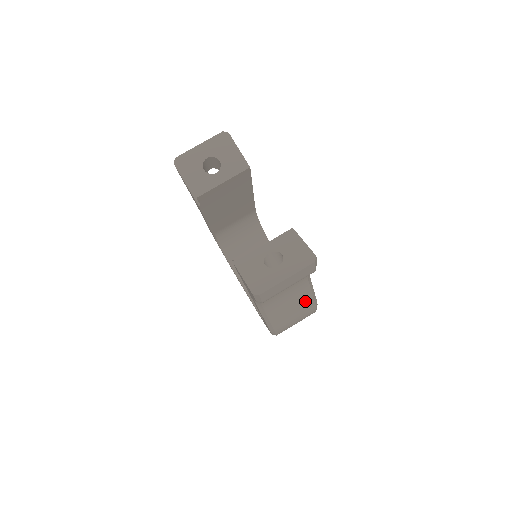
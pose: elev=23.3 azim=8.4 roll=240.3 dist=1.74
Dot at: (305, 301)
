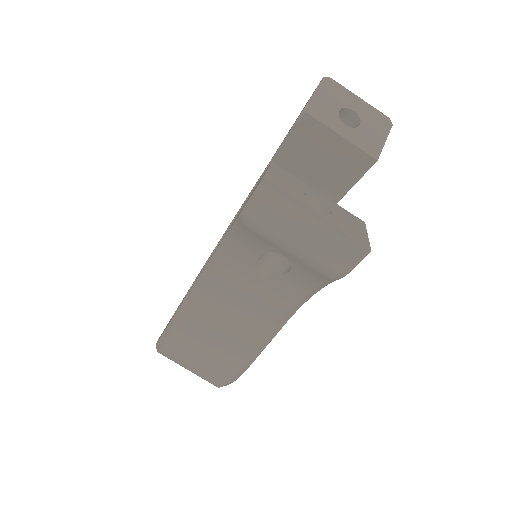
Dot at: (245, 342)
